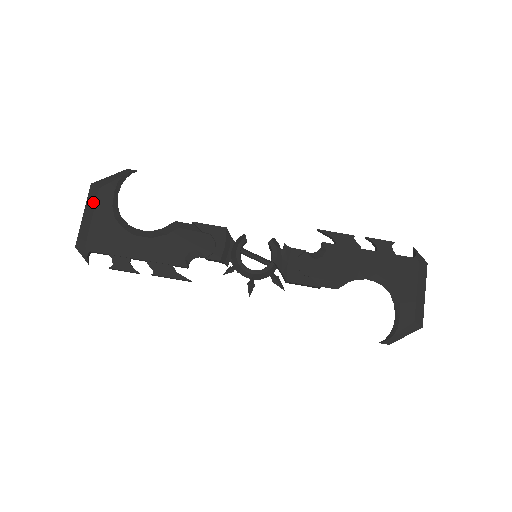
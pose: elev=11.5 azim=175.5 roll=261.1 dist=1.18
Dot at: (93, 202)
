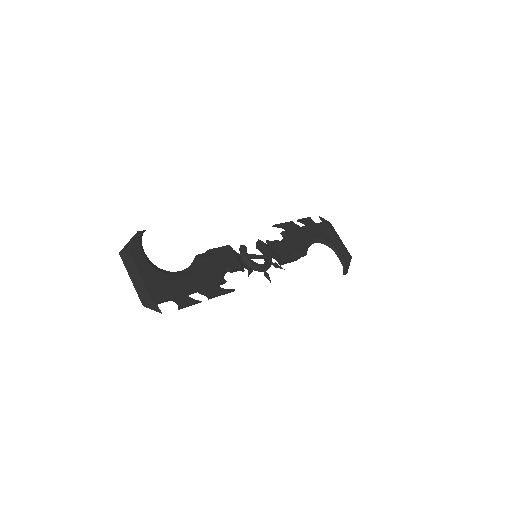
Dot at: (132, 265)
